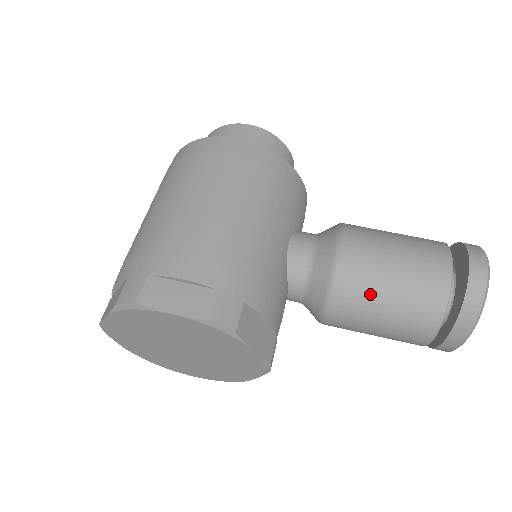
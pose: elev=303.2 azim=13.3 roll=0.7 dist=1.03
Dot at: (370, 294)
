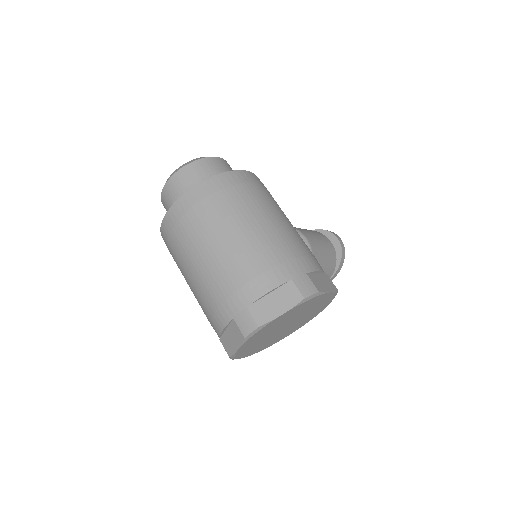
Dot at: (321, 263)
